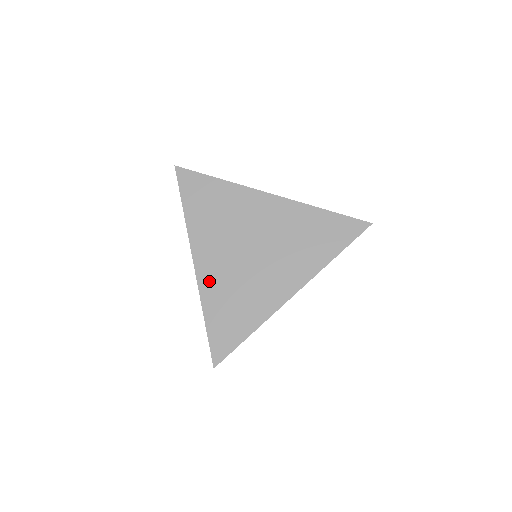
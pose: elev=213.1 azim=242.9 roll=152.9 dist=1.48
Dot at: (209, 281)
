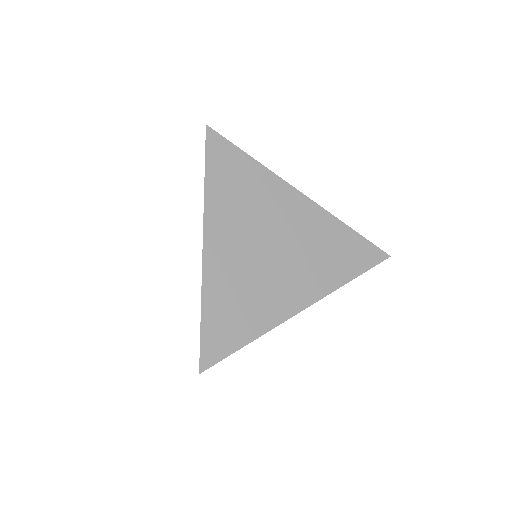
Dot at: (217, 269)
